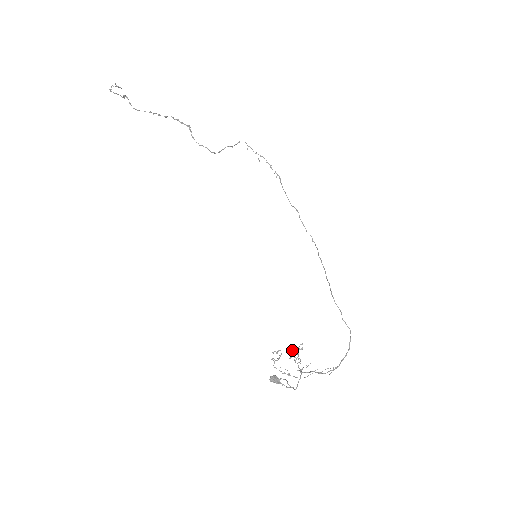
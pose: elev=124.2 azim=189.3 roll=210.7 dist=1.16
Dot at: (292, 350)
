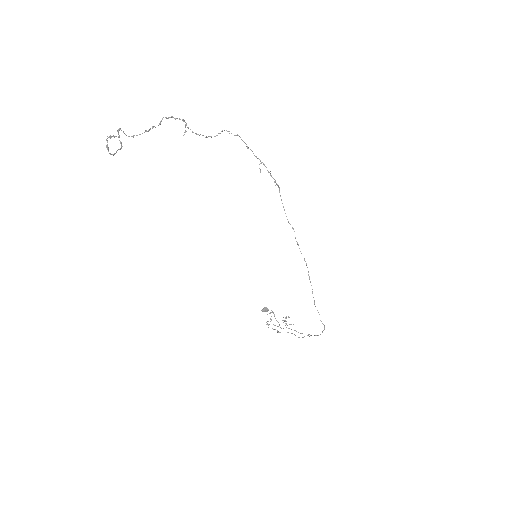
Dot at: occluded
